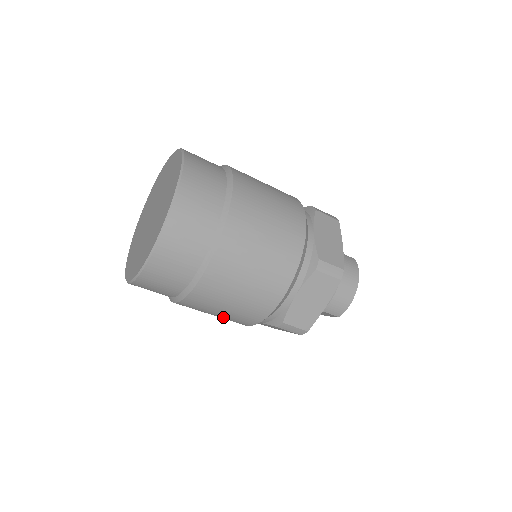
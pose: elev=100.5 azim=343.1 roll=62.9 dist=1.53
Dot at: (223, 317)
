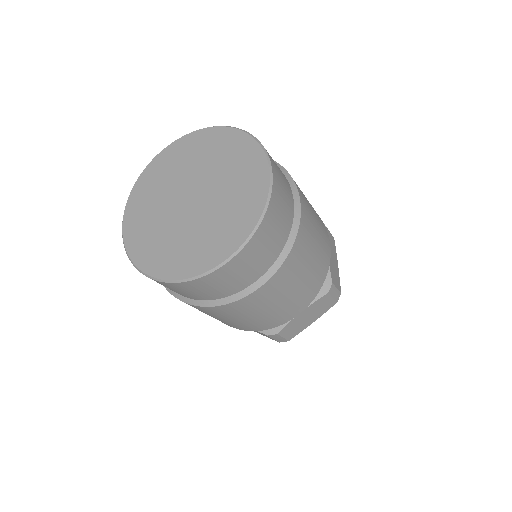
Dot at: (223, 321)
